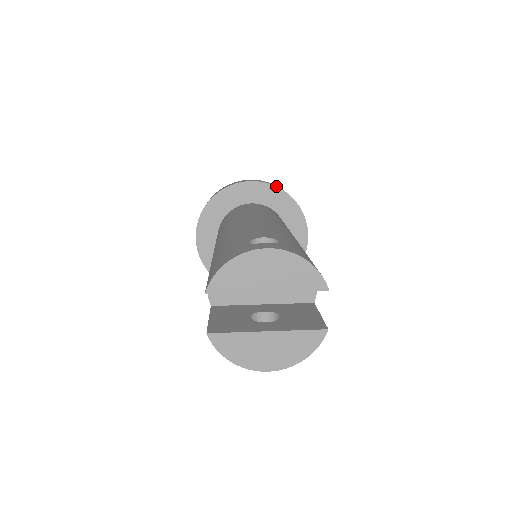
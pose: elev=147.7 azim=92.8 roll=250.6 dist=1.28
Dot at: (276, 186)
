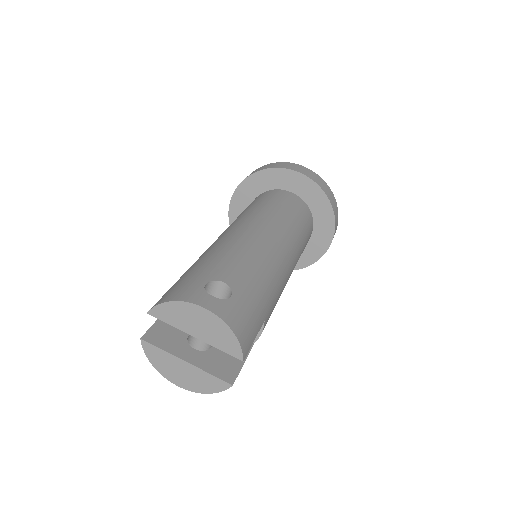
Dot at: (321, 188)
